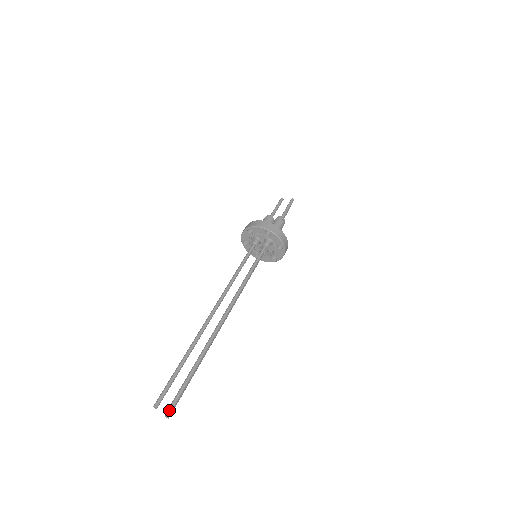
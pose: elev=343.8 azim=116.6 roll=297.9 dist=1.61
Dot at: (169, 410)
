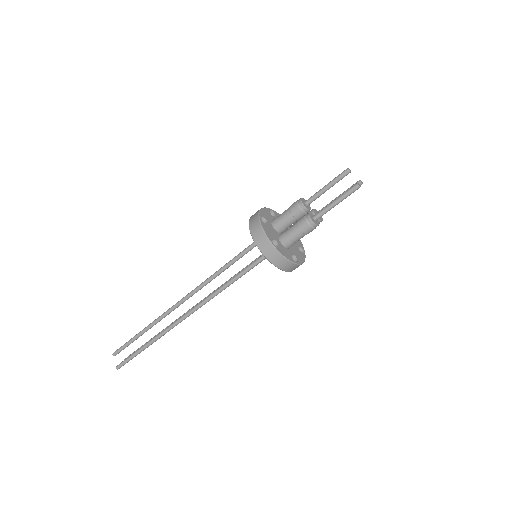
Dot at: (116, 368)
